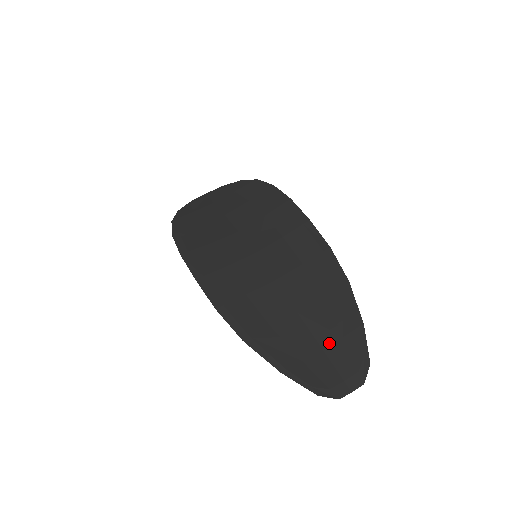
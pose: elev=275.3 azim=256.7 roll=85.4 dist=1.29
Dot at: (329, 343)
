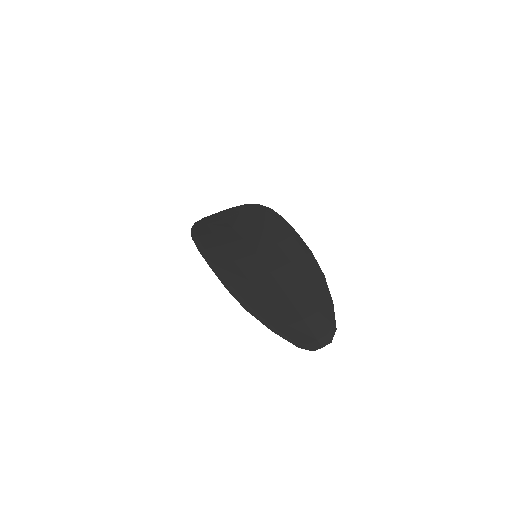
Dot at: (308, 315)
